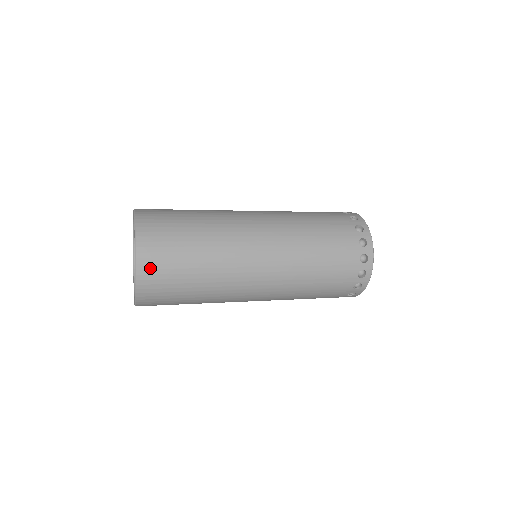
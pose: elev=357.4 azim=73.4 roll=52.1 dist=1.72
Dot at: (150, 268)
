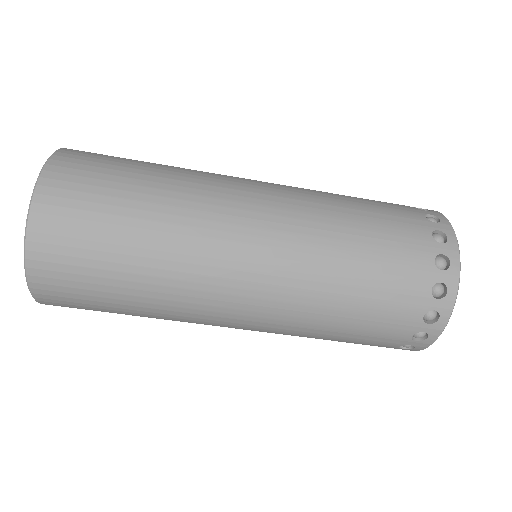
Dot at: (54, 213)
